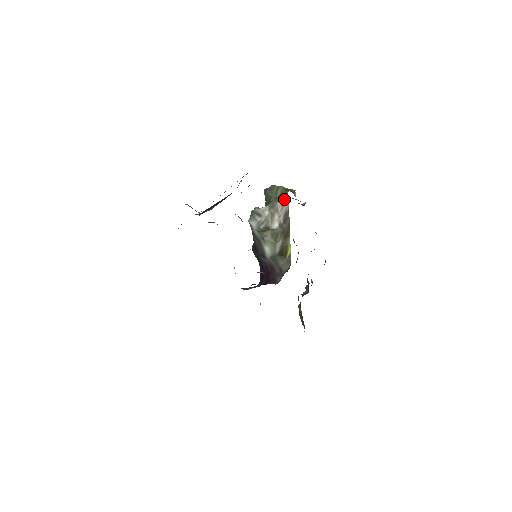
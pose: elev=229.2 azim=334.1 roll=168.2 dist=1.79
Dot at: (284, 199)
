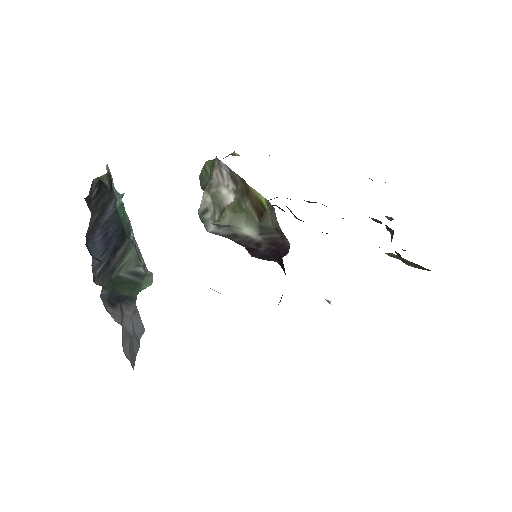
Dot at: (216, 167)
